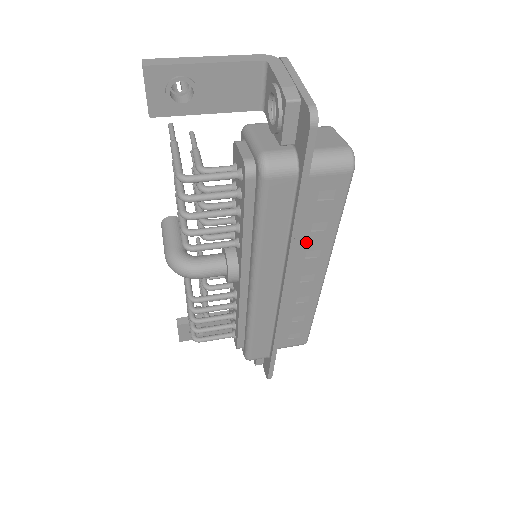
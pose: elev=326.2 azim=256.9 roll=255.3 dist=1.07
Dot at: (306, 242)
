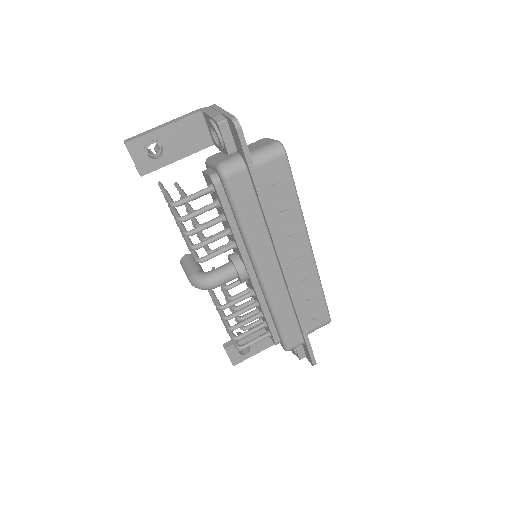
Dot at: (281, 222)
